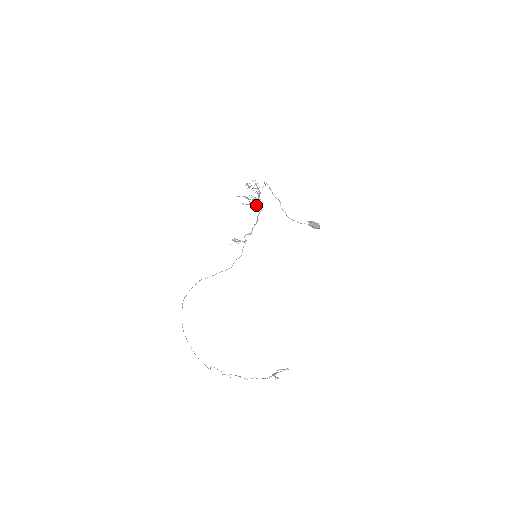
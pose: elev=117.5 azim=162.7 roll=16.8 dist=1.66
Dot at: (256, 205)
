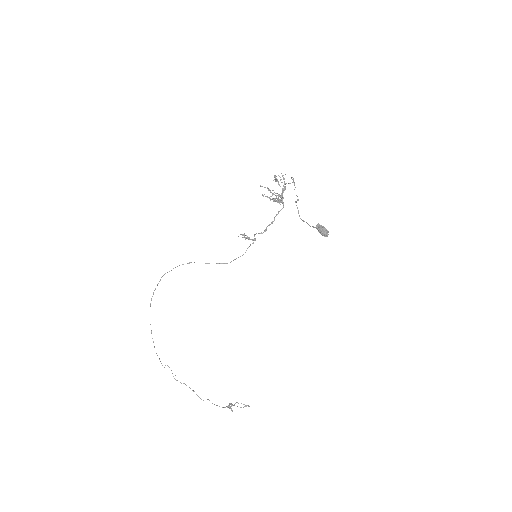
Dot at: (276, 201)
